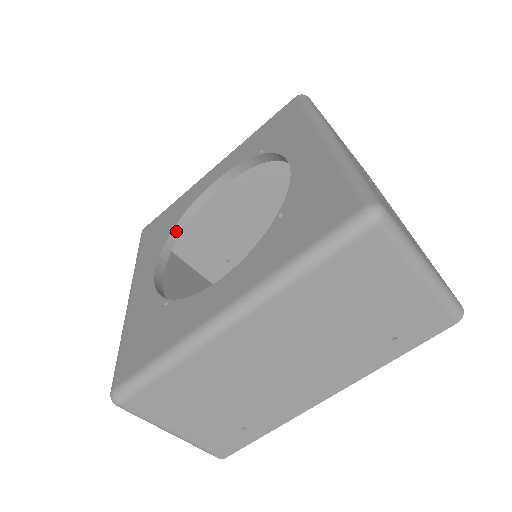
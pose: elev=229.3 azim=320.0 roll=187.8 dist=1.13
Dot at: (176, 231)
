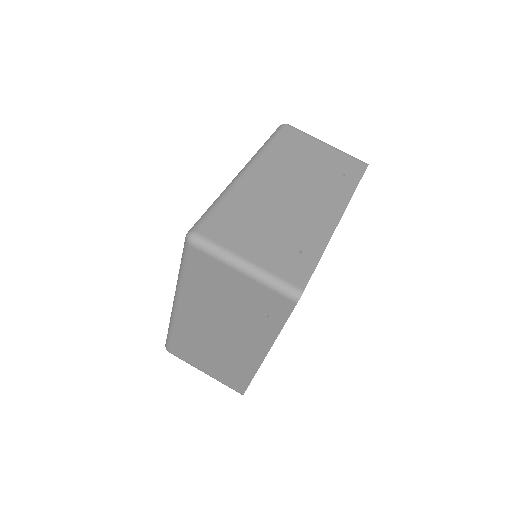
Dot at: occluded
